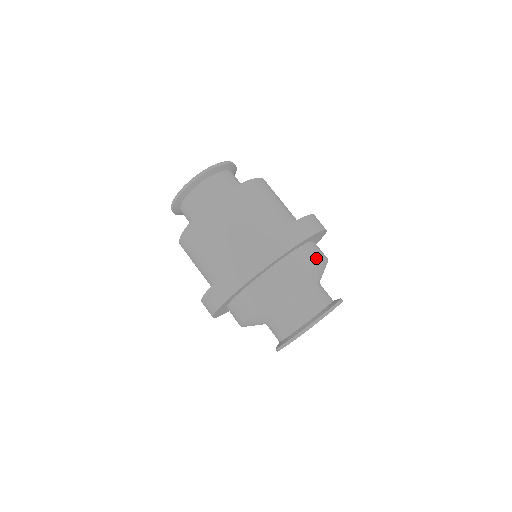
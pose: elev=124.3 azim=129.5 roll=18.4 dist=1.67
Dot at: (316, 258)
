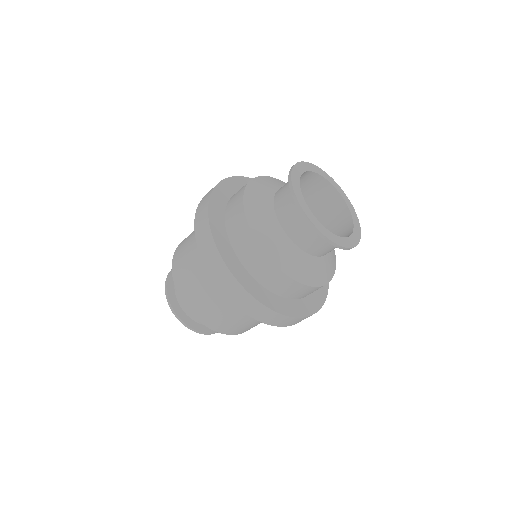
Dot at: occluded
